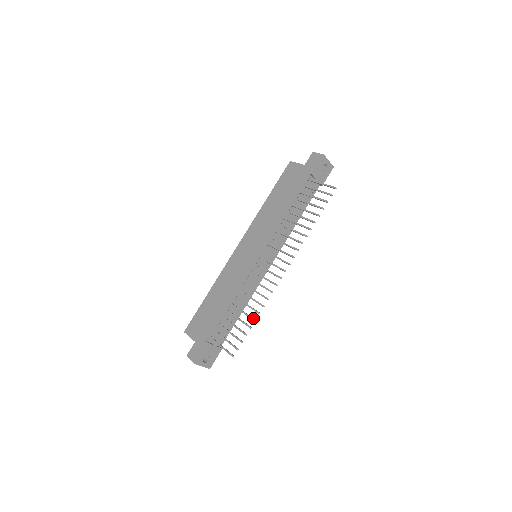
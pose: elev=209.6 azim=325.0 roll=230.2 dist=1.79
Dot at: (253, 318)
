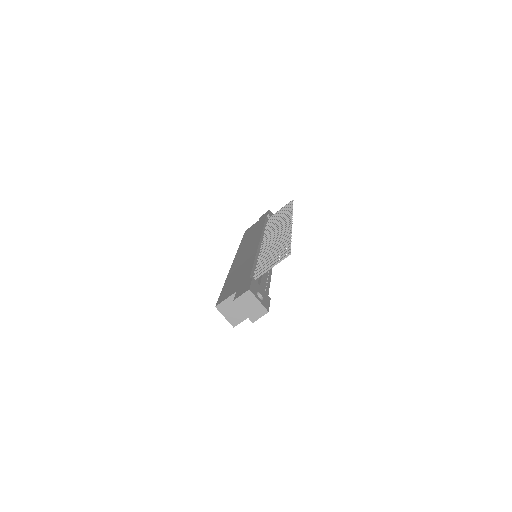
Dot at: occluded
